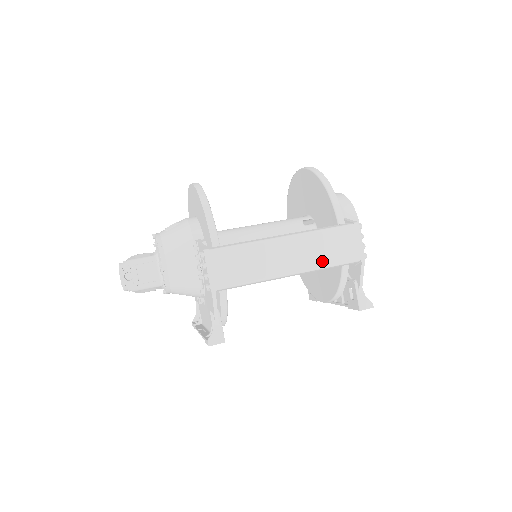
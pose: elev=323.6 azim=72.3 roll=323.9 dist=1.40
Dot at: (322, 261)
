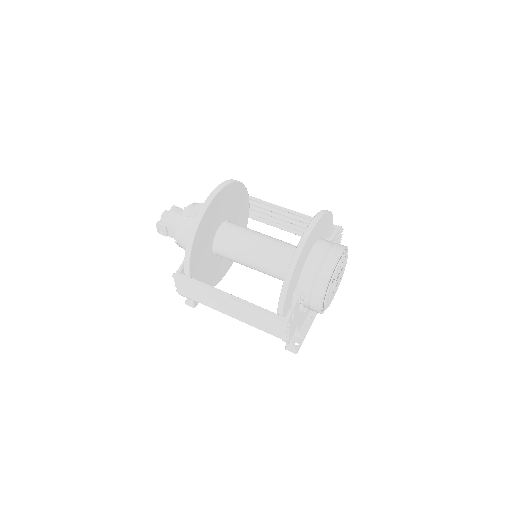
Dot at: (252, 324)
